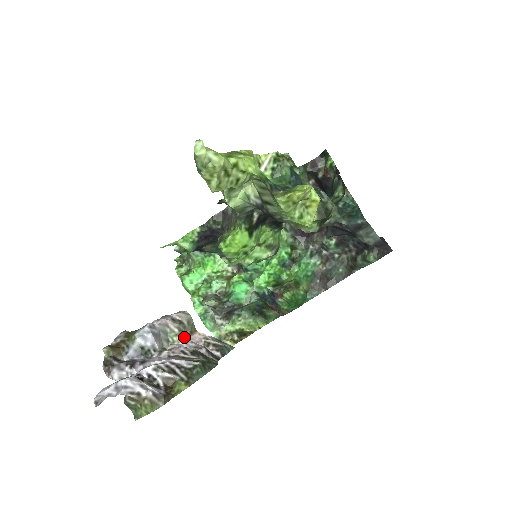
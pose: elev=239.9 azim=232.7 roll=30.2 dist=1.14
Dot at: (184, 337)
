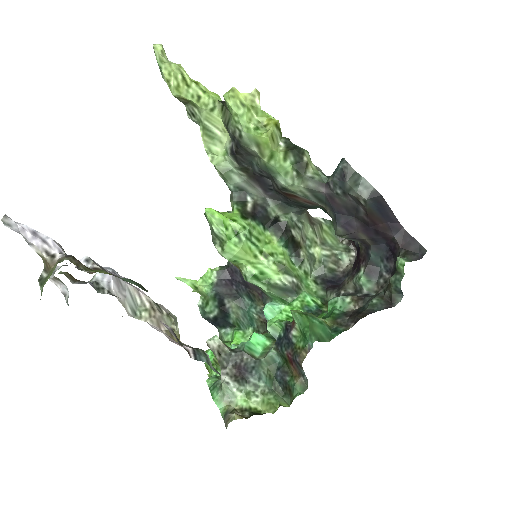
Dot at: (157, 325)
